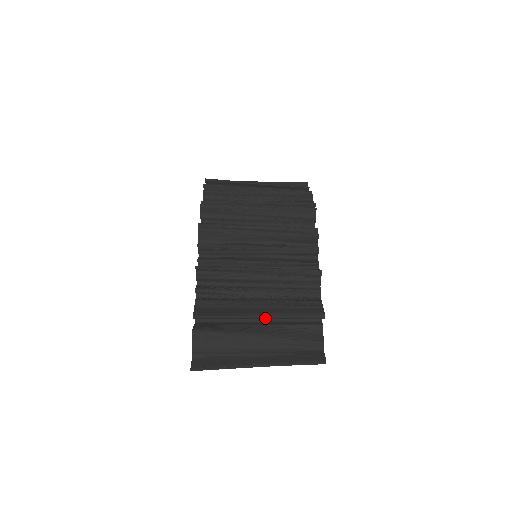
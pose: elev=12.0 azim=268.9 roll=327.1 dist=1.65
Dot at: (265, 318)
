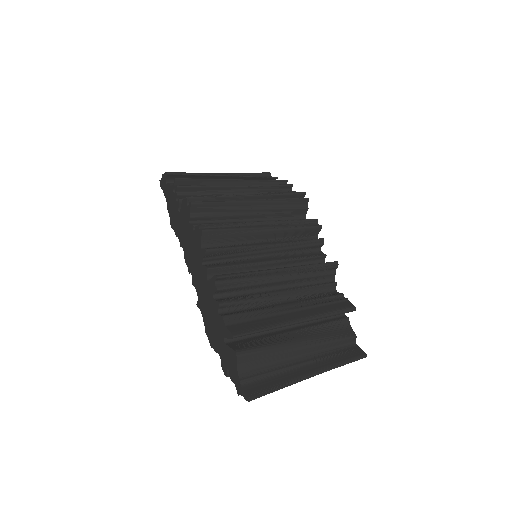
Dot at: occluded
